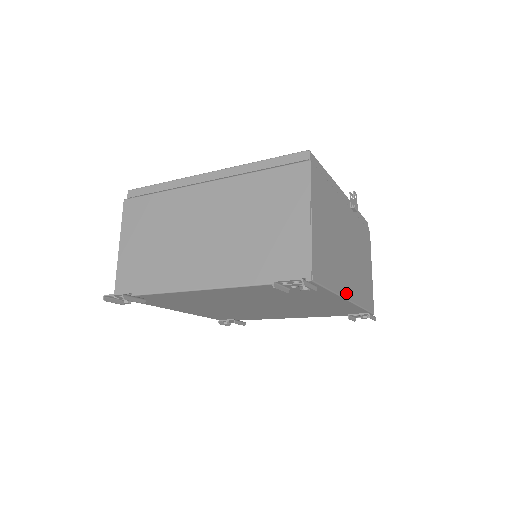
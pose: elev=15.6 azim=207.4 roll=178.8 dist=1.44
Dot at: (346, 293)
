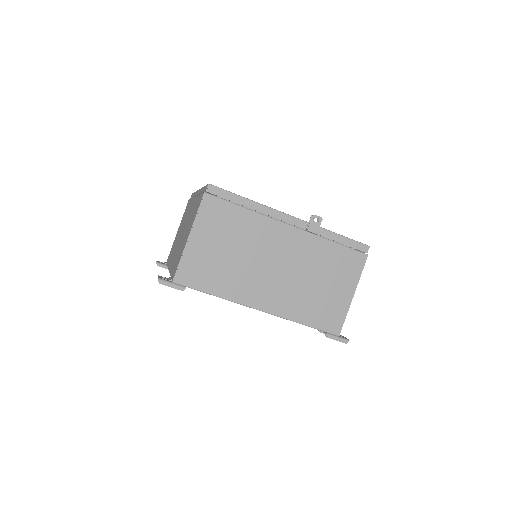
Dot at: (253, 303)
